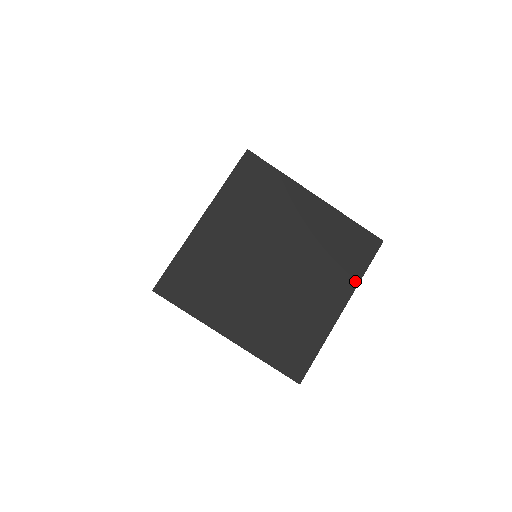
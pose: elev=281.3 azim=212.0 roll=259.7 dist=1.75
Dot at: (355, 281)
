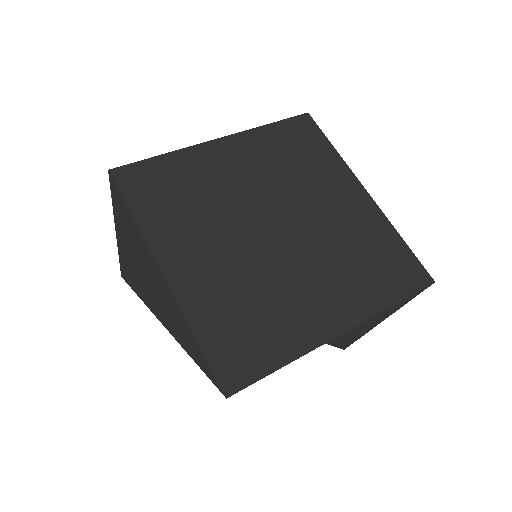
Dot at: (377, 306)
